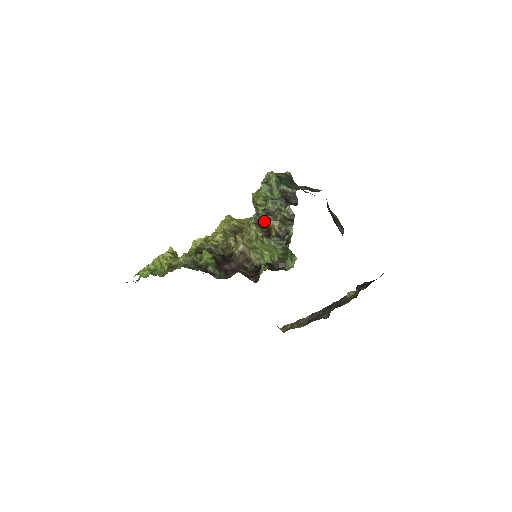
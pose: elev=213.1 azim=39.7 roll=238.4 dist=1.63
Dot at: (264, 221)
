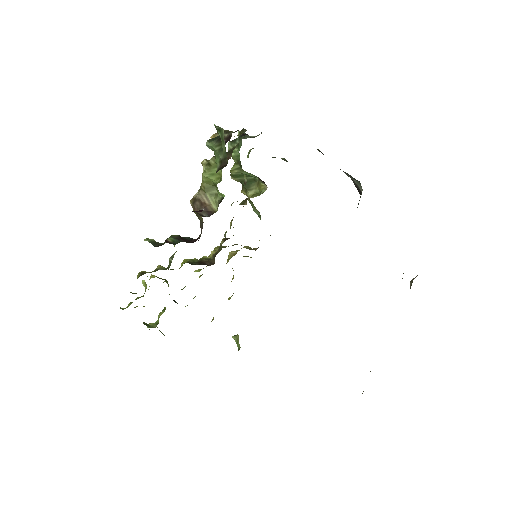
Dot at: occluded
